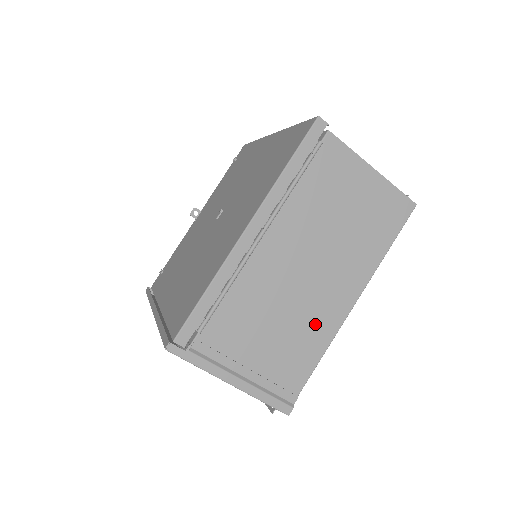
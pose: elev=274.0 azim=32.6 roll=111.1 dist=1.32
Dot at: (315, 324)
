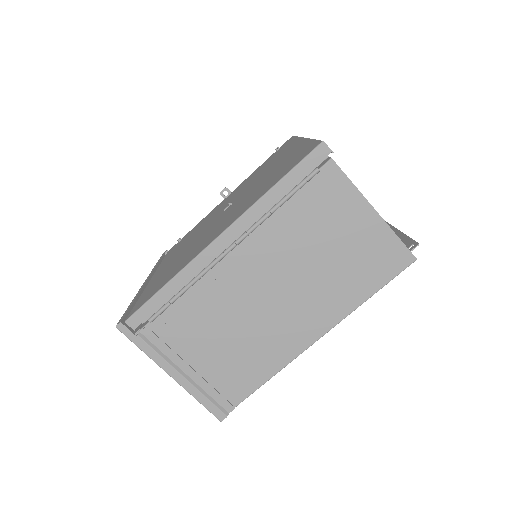
Dot at: (269, 347)
